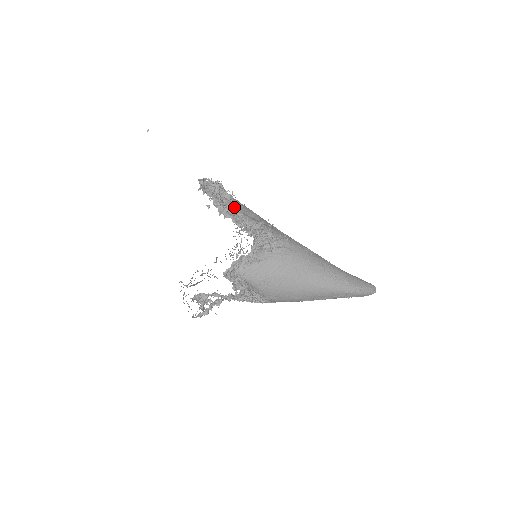
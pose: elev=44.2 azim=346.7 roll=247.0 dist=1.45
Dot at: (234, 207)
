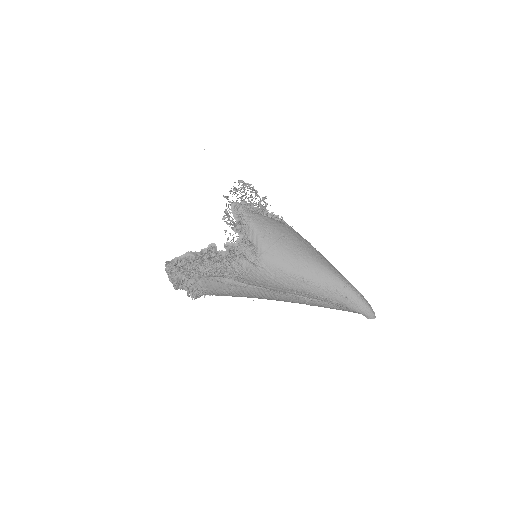
Dot at: occluded
